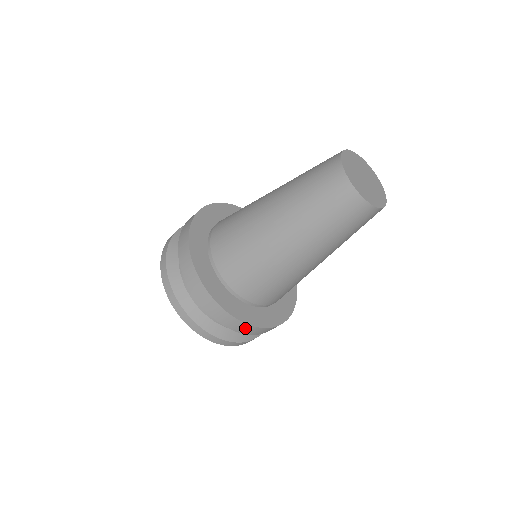
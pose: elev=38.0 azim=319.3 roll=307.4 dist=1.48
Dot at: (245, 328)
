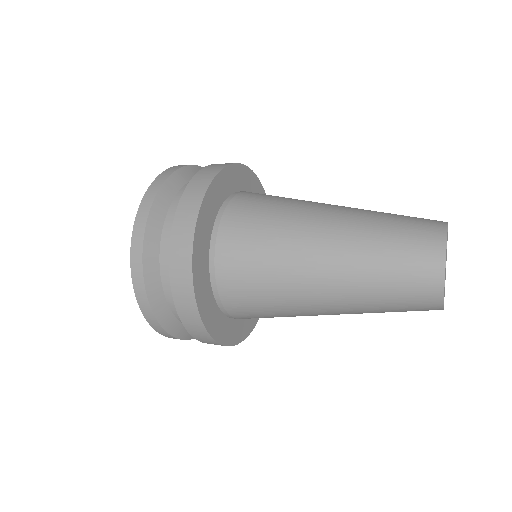
Dot at: occluded
